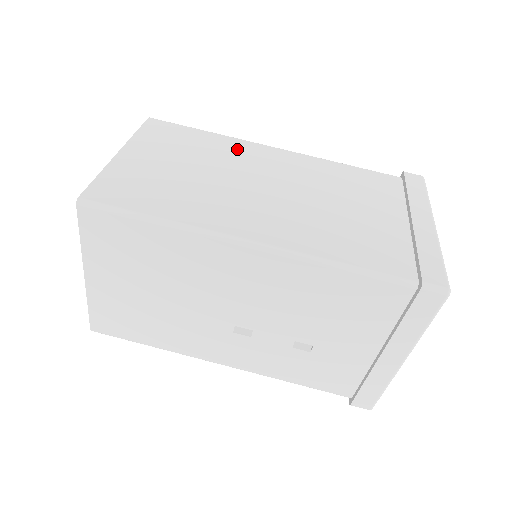
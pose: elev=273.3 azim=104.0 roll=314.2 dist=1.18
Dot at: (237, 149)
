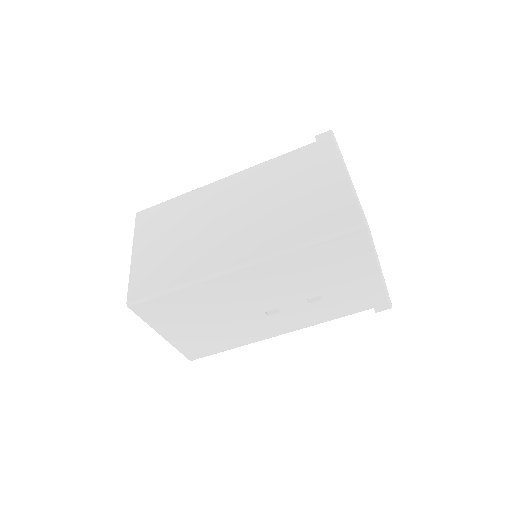
Dot at: (199, 199)
